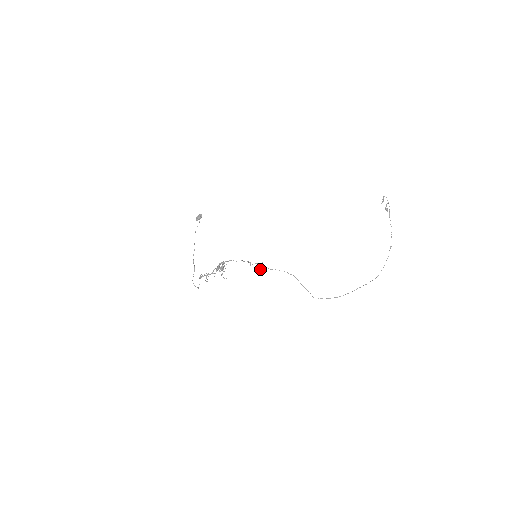
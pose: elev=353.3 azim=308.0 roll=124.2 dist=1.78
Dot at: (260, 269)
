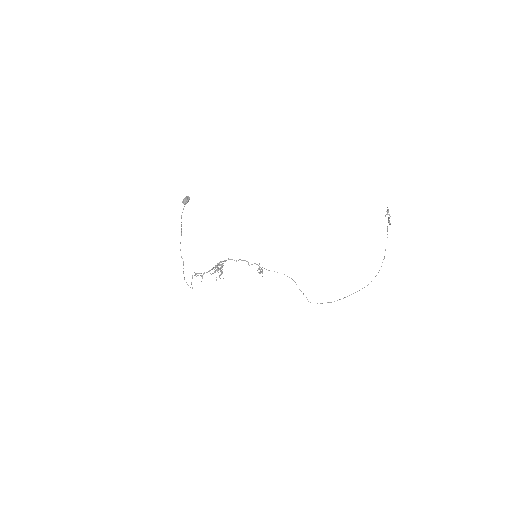
Dot at: (261, 272)
